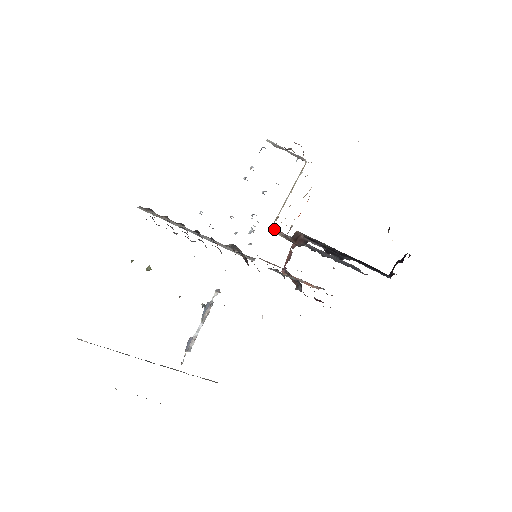
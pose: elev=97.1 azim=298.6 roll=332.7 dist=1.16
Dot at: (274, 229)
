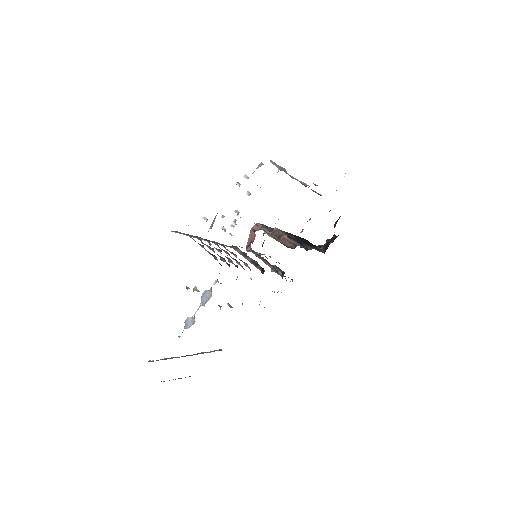
Dot at: (255, 224)
